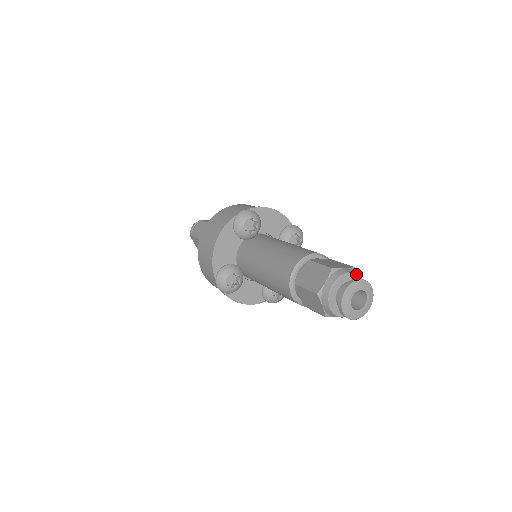
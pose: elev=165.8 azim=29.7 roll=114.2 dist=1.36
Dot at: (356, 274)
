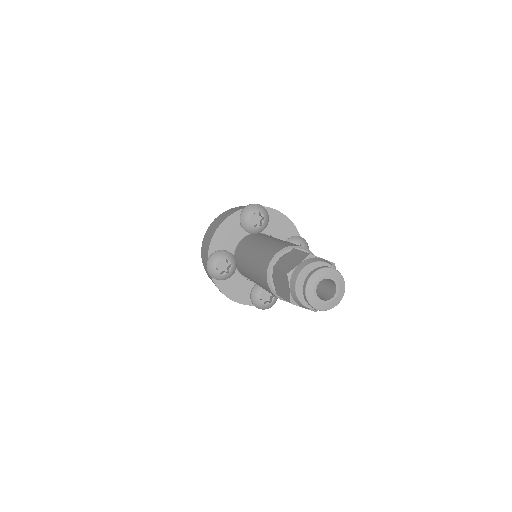
Dot at: (333, 267)
